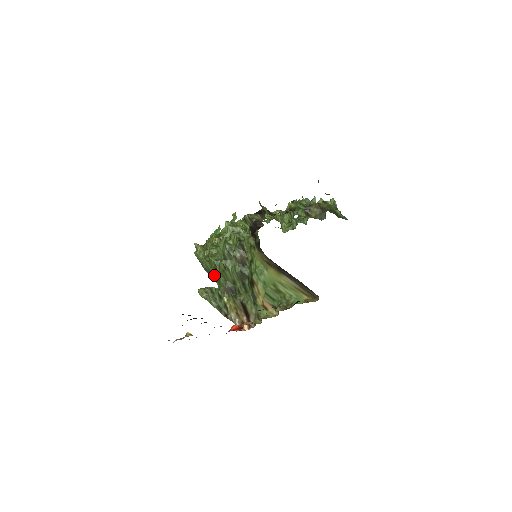
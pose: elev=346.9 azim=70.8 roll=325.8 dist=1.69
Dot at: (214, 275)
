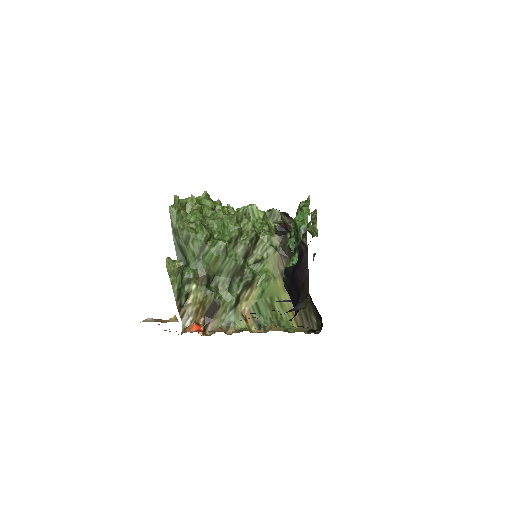
Dot at: (187, 249)
